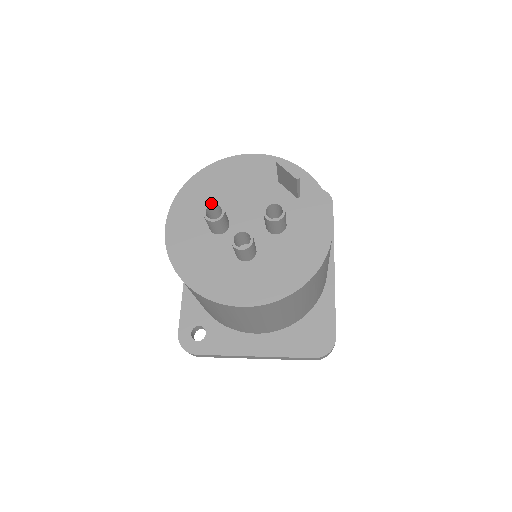
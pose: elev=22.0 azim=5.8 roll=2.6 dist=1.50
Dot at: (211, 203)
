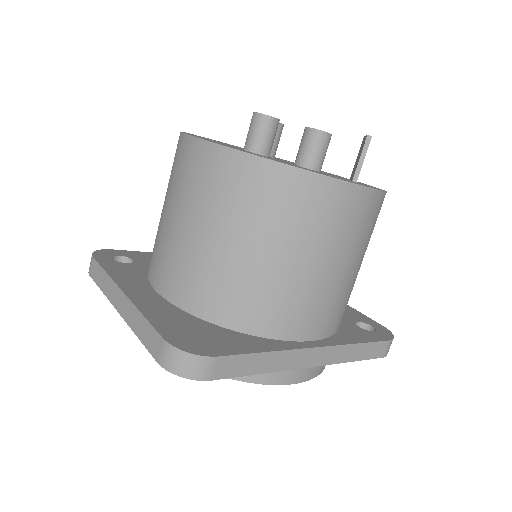
Dot at: occluded
